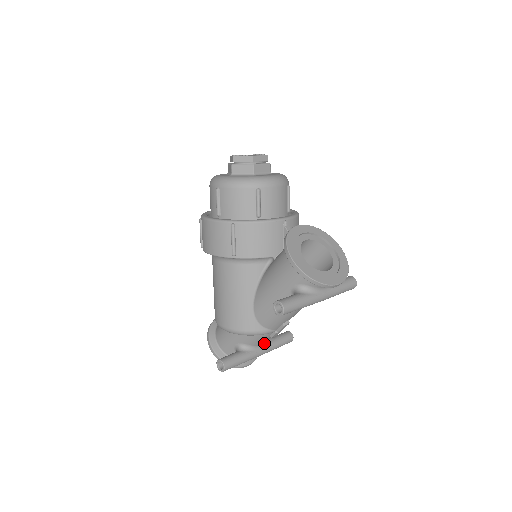
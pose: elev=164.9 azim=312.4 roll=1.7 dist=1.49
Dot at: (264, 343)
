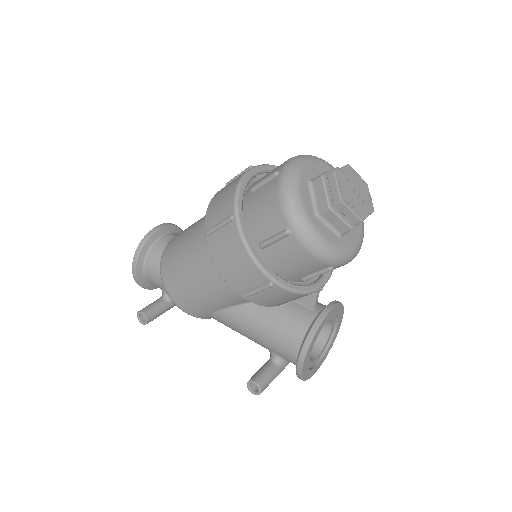
Dot at: occluded
